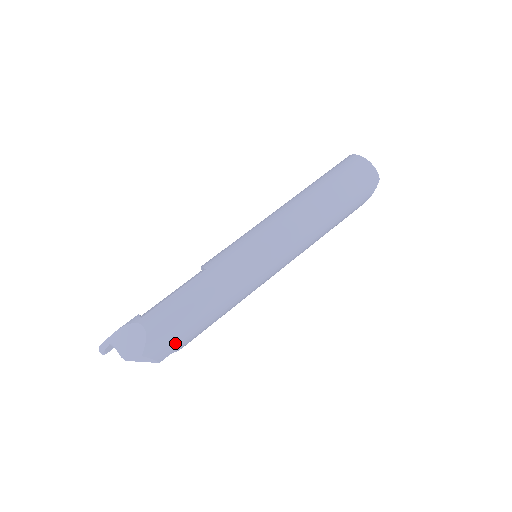
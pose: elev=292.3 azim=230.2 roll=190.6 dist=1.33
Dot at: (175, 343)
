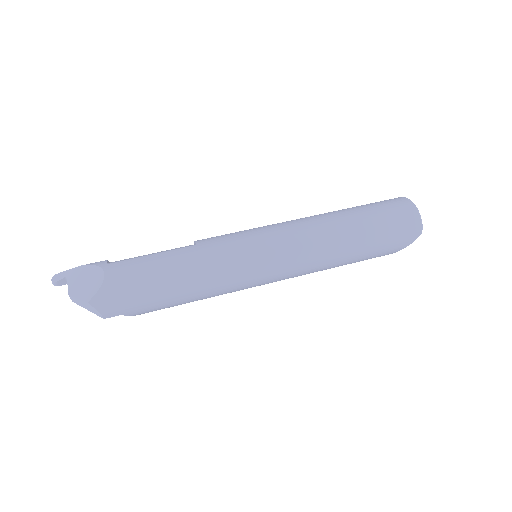
Dot at: (129, 305)
